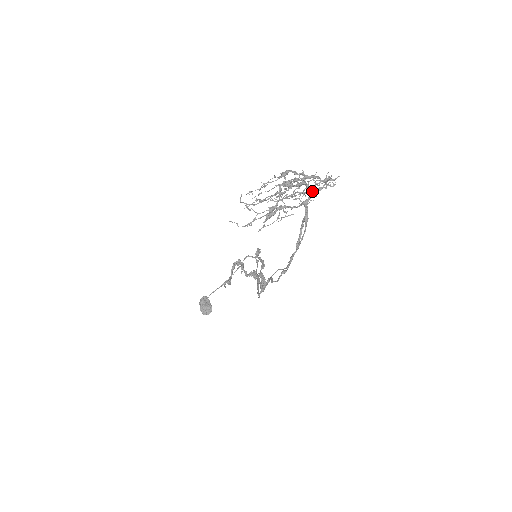
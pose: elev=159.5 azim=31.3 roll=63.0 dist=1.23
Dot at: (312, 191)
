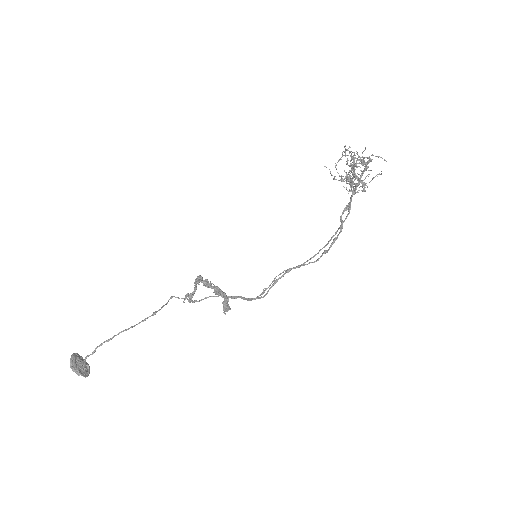
Dot at: (356, 187)
